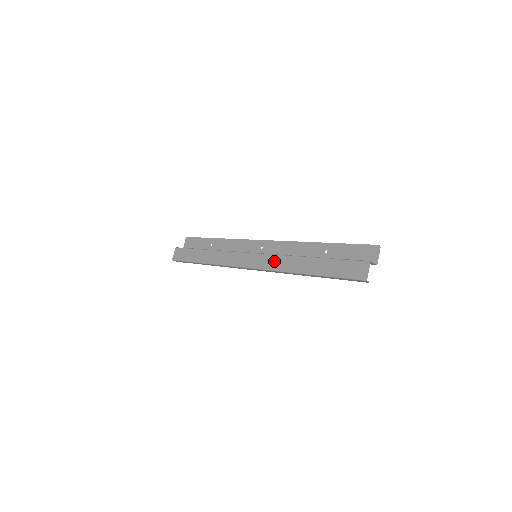
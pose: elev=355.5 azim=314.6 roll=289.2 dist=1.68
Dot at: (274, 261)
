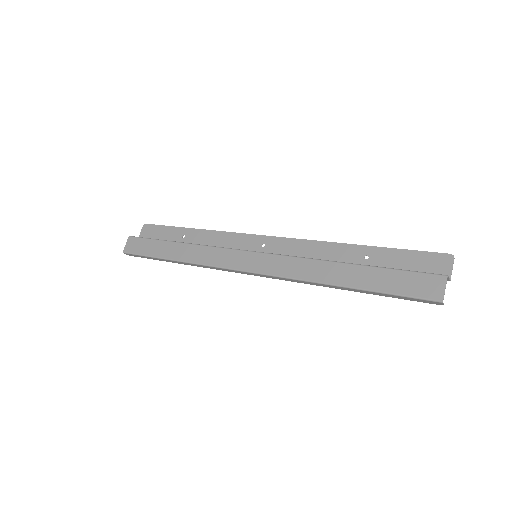
Dot at: (288, 265)
